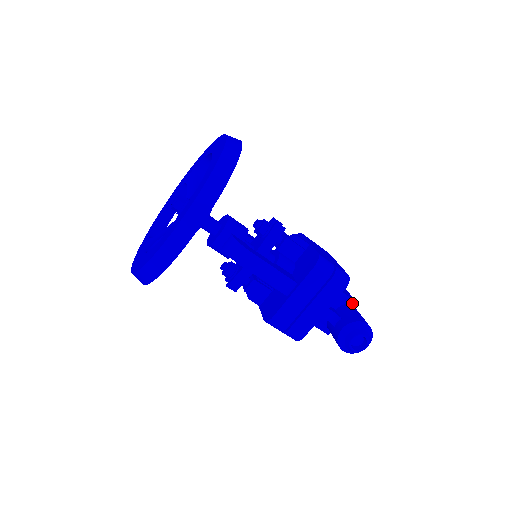
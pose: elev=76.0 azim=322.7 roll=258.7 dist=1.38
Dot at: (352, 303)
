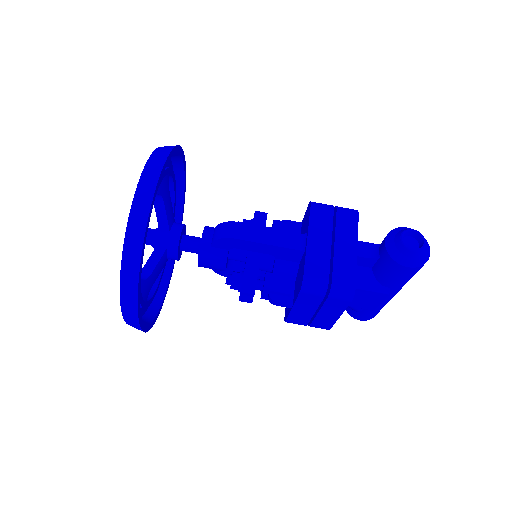
Dot at: occluded
